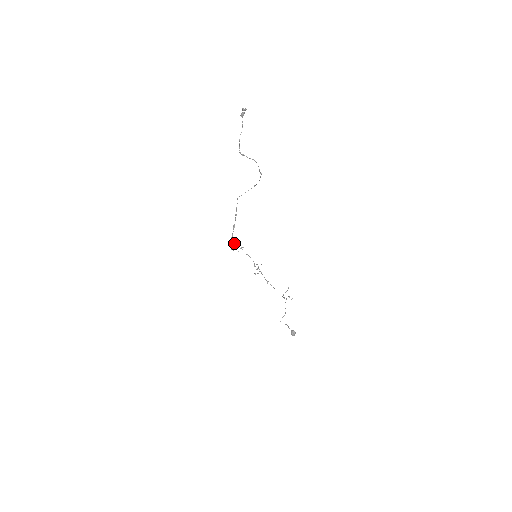
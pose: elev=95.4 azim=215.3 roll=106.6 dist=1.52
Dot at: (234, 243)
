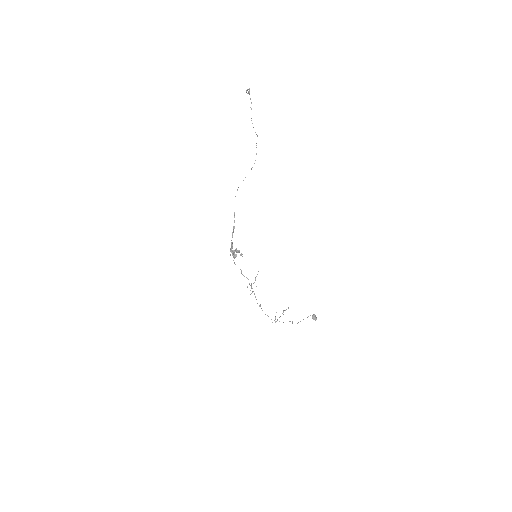
Dot at: (234, 251)
